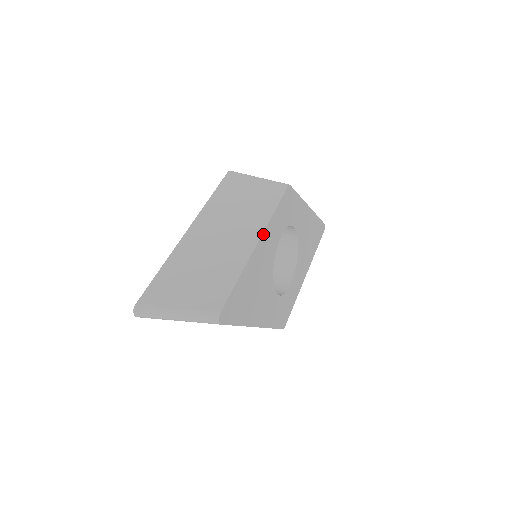
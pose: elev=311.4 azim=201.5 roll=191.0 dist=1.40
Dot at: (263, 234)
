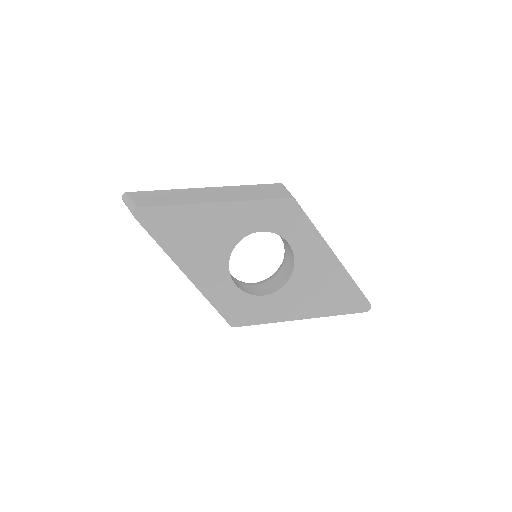
Dot at: (227, 203)
